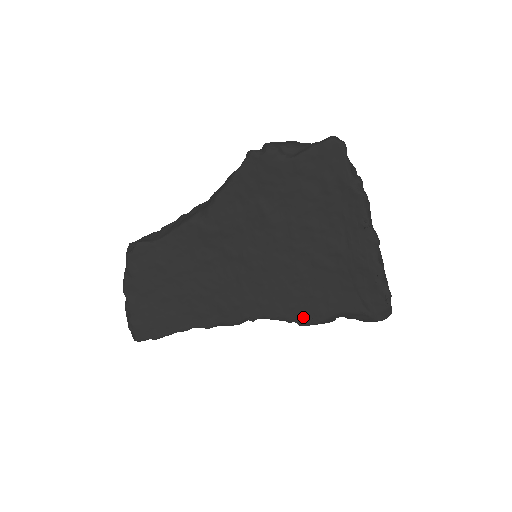
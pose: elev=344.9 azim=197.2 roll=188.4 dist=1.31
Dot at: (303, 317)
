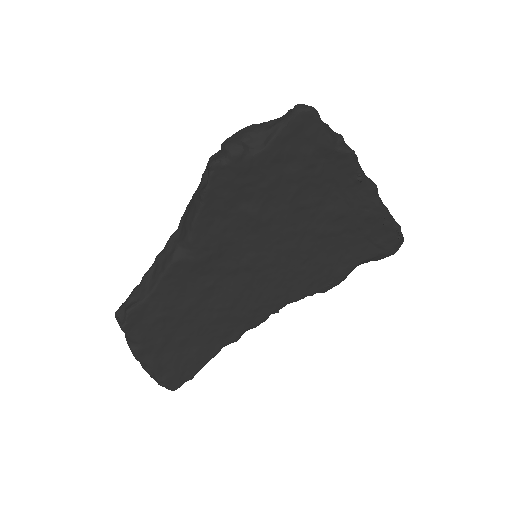
Dot at: (324, 285)
